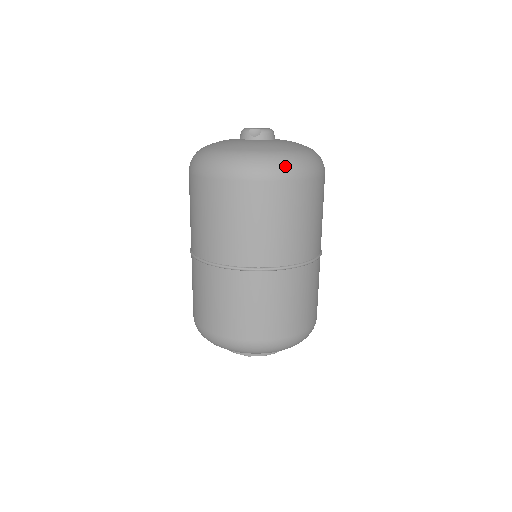
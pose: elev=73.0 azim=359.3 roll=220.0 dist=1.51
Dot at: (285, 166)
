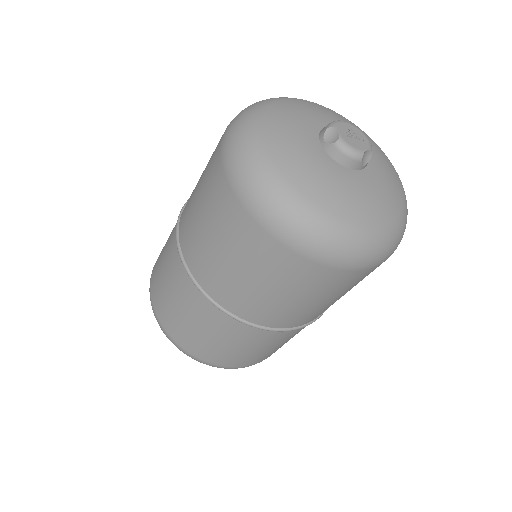
Dot at: occluded
